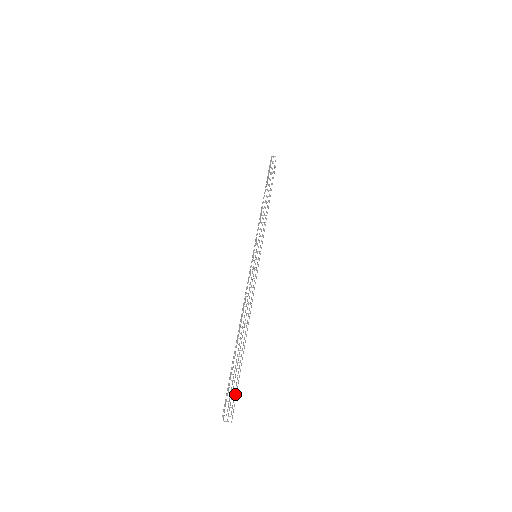
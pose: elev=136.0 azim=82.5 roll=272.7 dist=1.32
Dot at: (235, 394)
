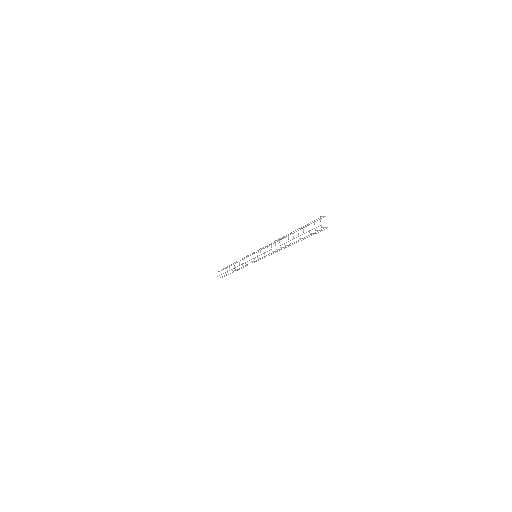
Dot at: (314, 233)
